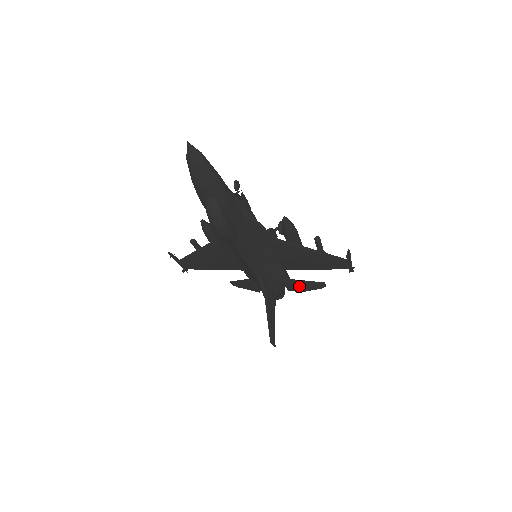
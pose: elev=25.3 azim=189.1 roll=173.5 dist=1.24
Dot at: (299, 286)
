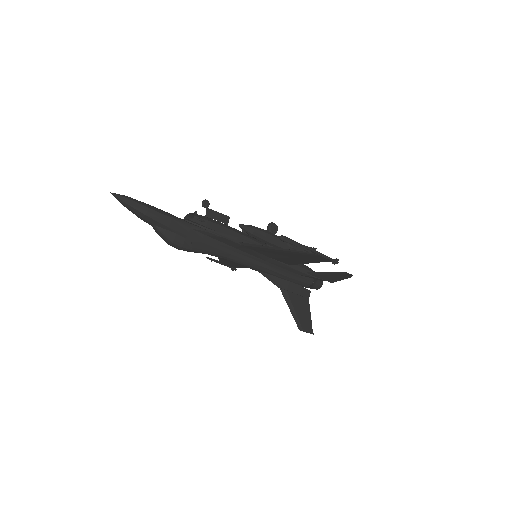
Dot at: (324, 277)
